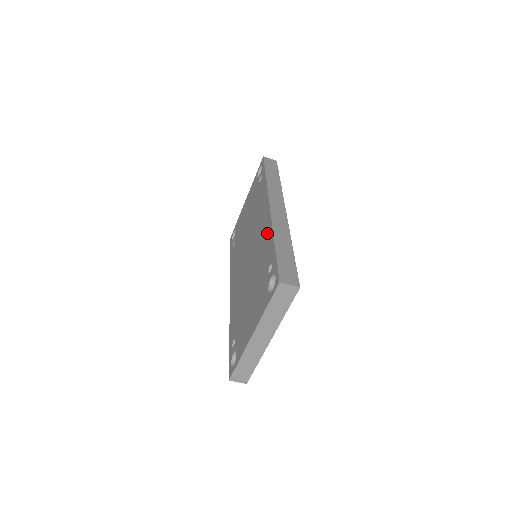
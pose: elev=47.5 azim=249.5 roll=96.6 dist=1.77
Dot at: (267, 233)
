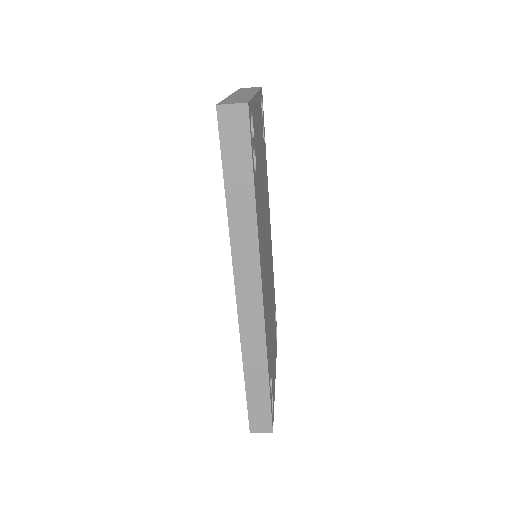
Dot at: occluded
